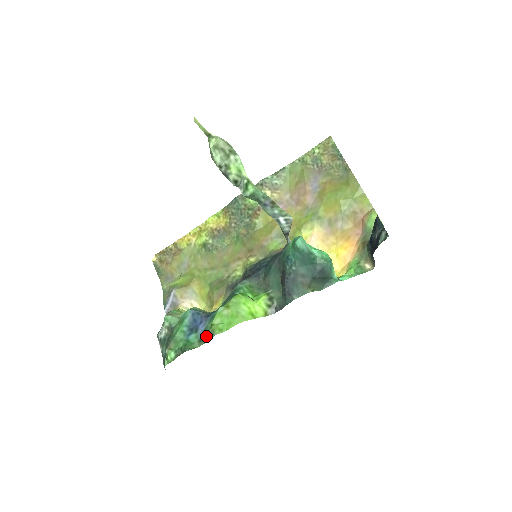
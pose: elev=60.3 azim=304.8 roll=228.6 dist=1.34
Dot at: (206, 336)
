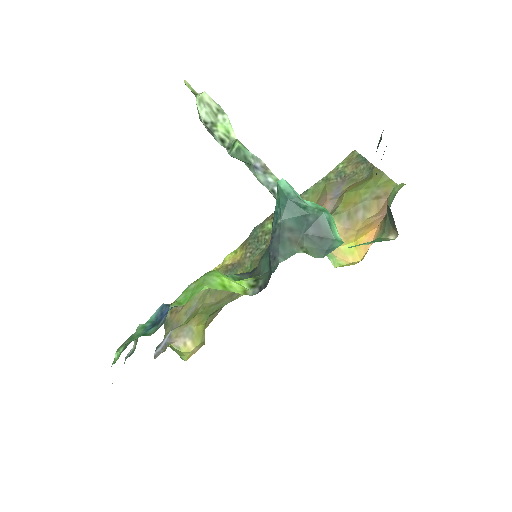
Dot at: (164, 320)
